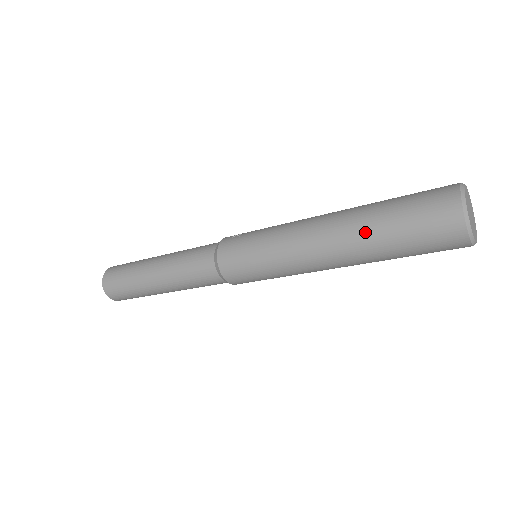
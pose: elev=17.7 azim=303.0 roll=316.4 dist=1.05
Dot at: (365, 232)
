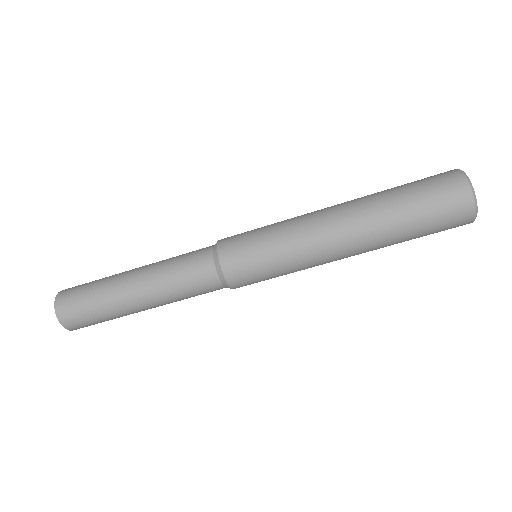
Dot at: (375, 194)
